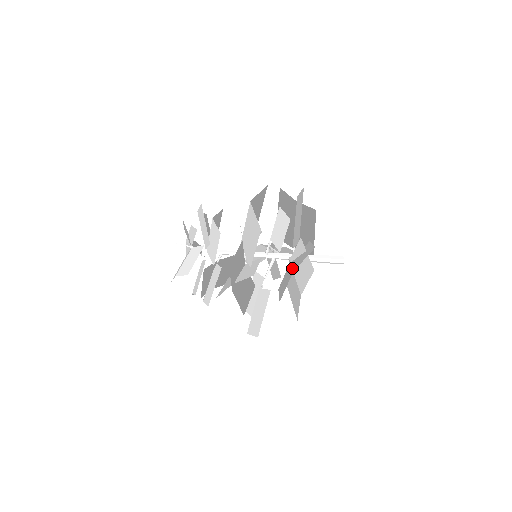
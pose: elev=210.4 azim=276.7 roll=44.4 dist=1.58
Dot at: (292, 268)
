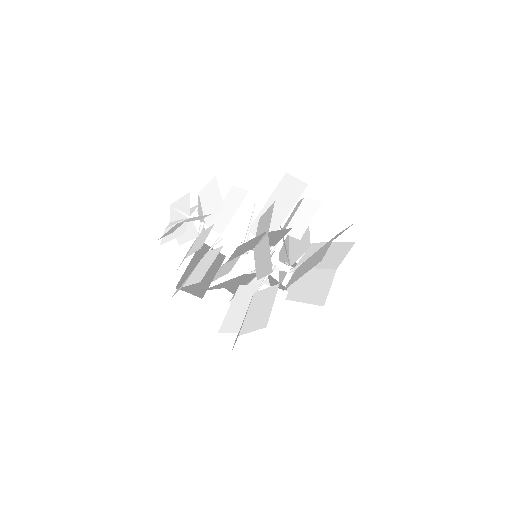
Dot at: occluded
